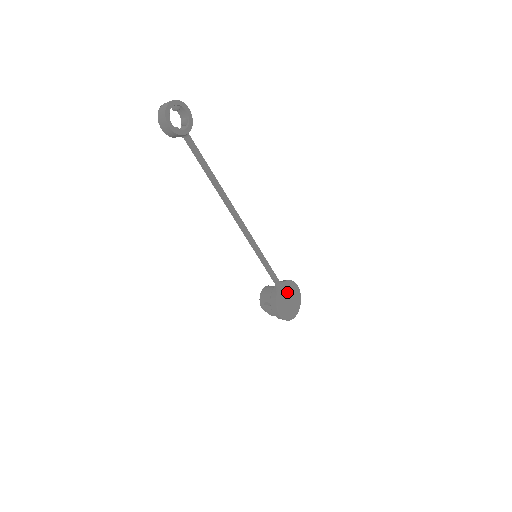
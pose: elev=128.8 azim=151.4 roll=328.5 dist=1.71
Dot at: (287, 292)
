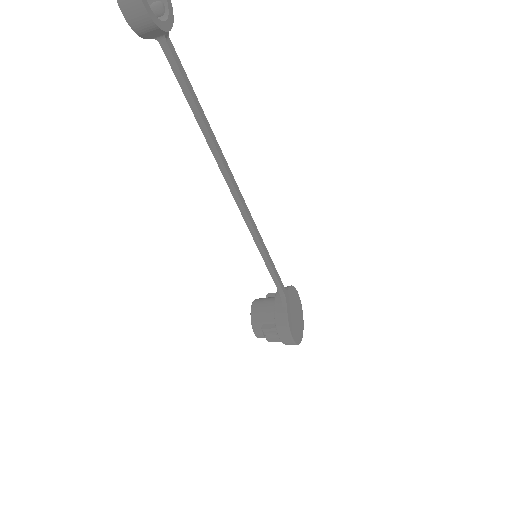
Dot at: (292, 304)
